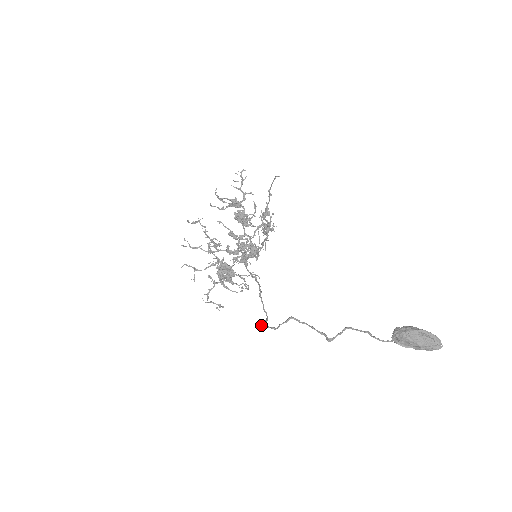
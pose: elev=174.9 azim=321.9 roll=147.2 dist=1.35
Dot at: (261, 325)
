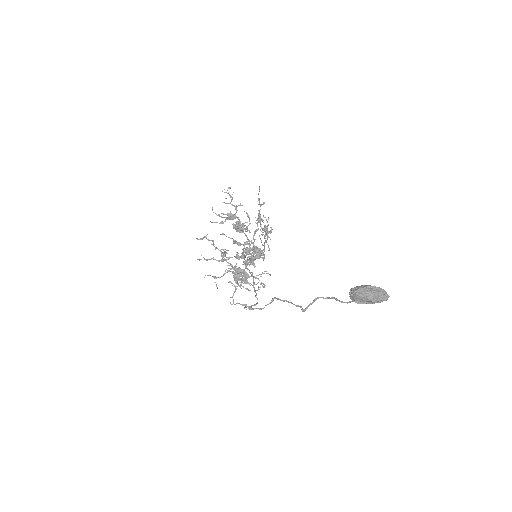
Dot at: (248, 308)
